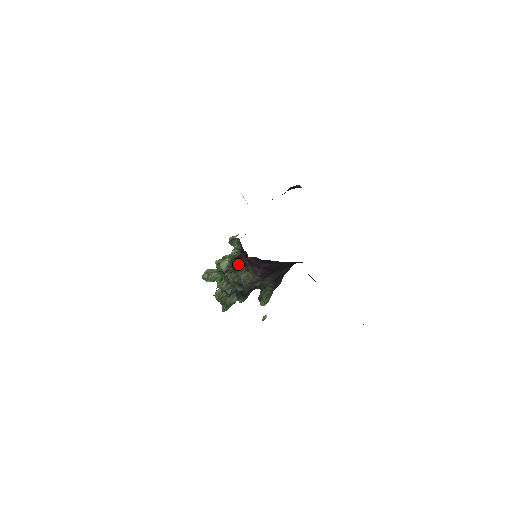
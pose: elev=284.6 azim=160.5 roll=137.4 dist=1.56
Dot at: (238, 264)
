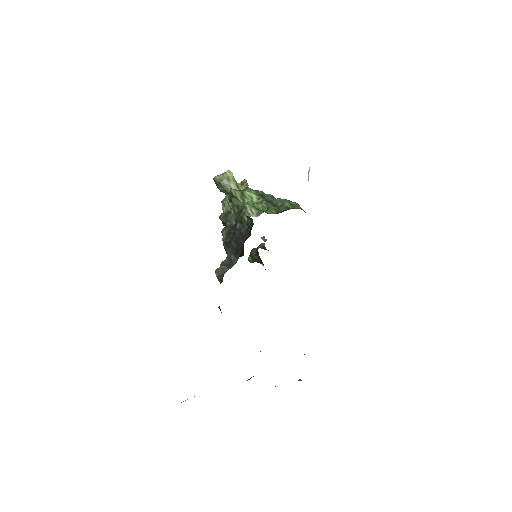
Dot at: (233, 242)
